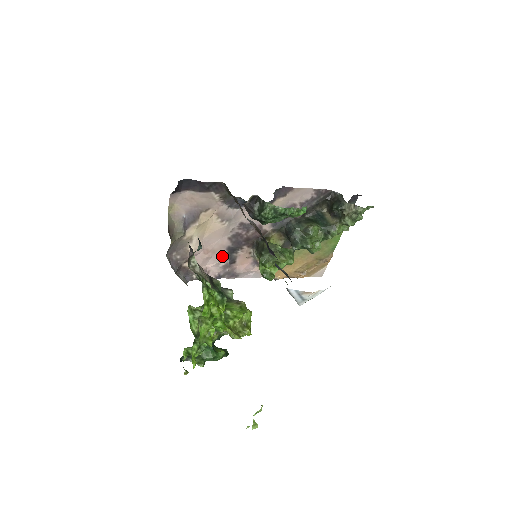
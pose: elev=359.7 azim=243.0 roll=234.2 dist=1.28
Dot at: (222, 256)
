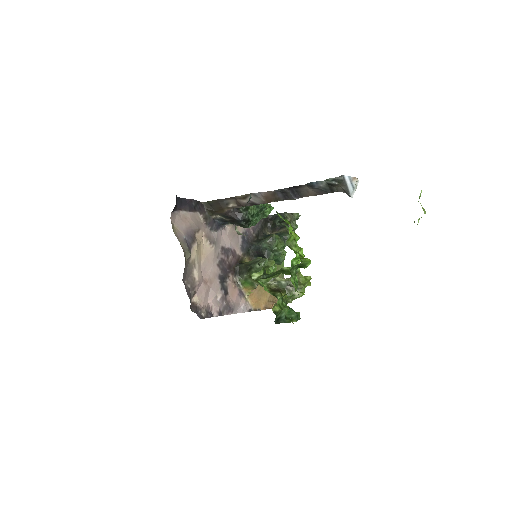
Dot at: (217, 287)
